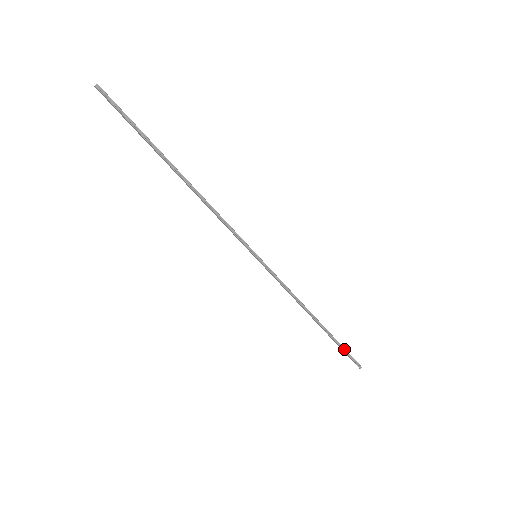
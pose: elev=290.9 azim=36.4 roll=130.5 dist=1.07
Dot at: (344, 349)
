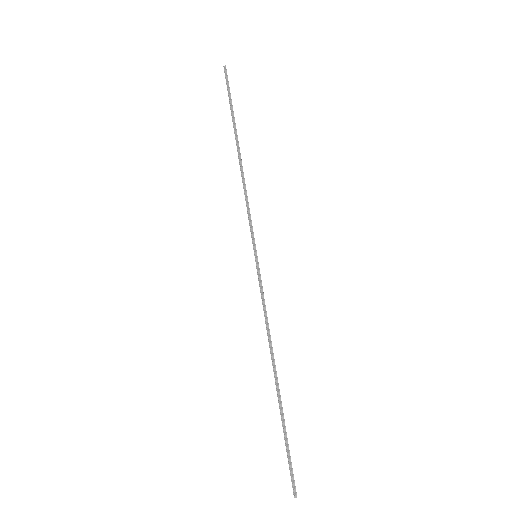
Dot at: (288, 445)
